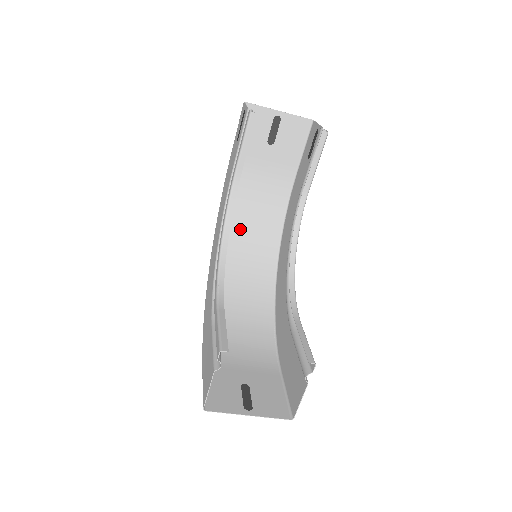
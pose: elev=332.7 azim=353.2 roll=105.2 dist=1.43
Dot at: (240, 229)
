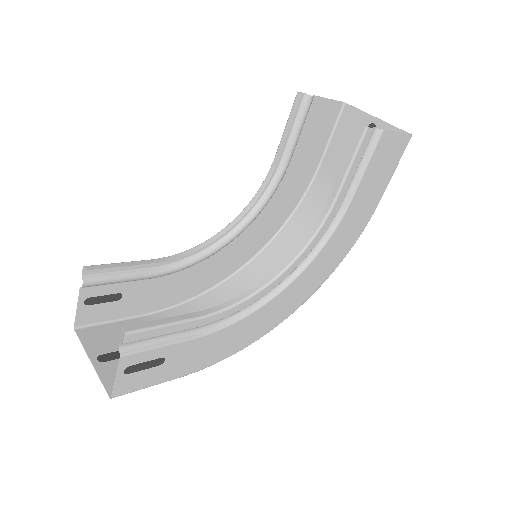
Dot at: (297, 244)
